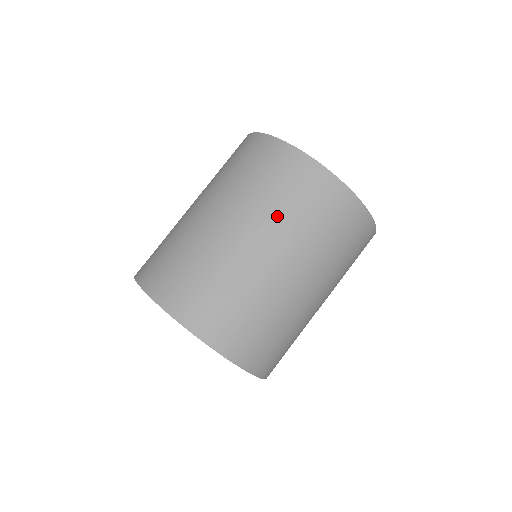
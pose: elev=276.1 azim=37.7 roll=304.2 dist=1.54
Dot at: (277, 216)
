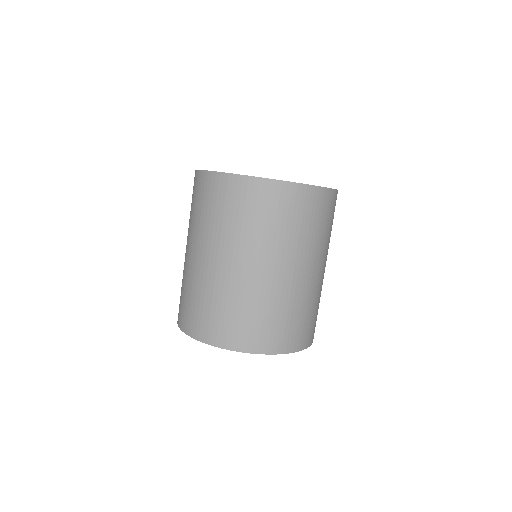
Dot at: (208, 229)
